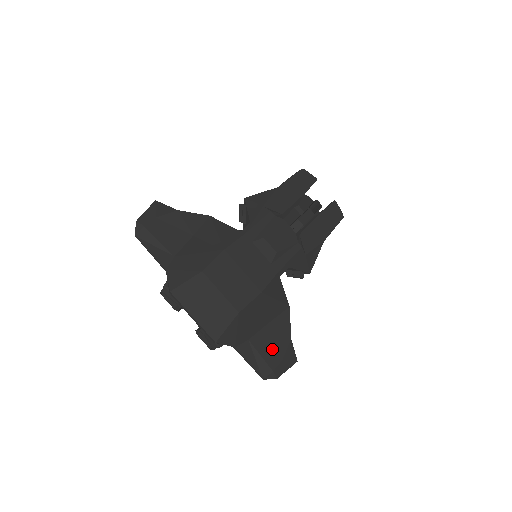
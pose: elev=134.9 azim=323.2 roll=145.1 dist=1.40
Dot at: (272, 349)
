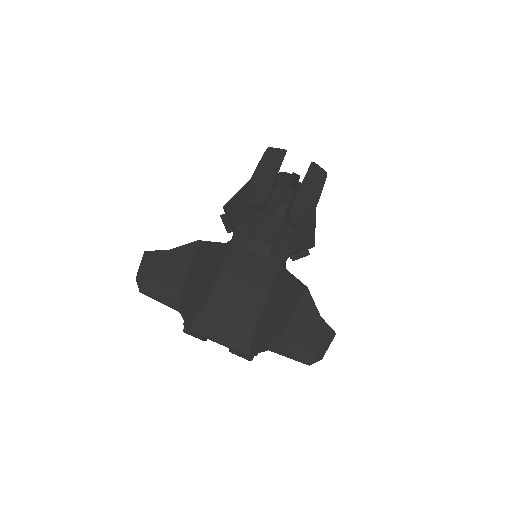
Dot at: (306, 335)
